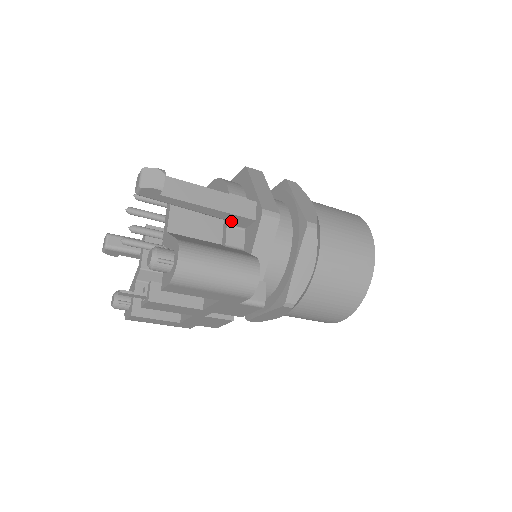
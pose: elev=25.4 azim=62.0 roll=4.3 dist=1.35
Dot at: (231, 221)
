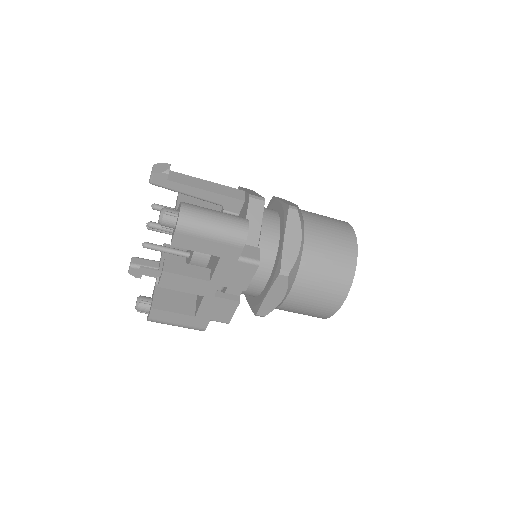
Dot at: (226, 206)
